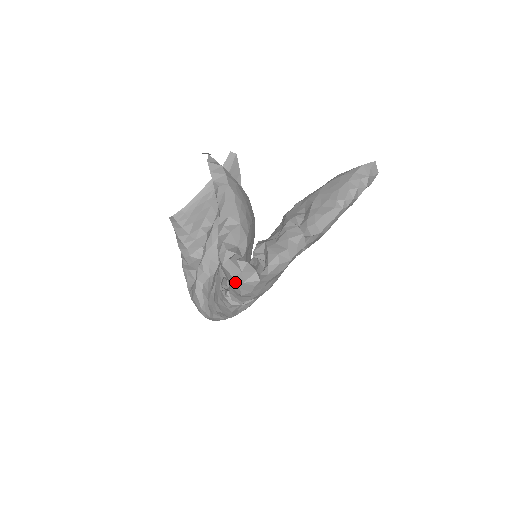
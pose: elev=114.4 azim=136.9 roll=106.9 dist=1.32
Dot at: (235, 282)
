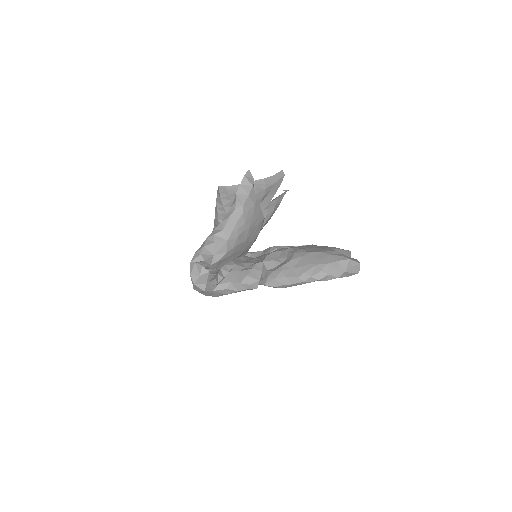
Dot at: (191, 279)
